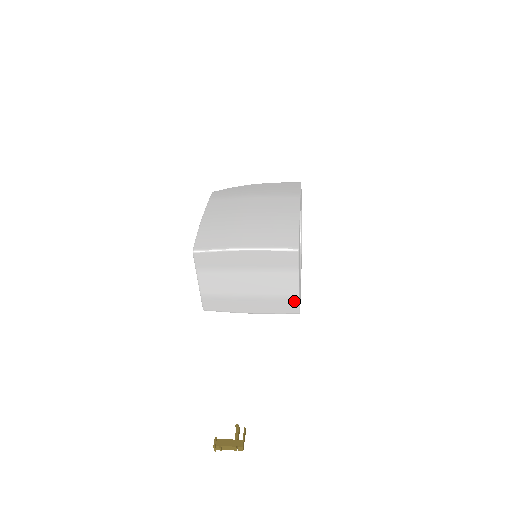
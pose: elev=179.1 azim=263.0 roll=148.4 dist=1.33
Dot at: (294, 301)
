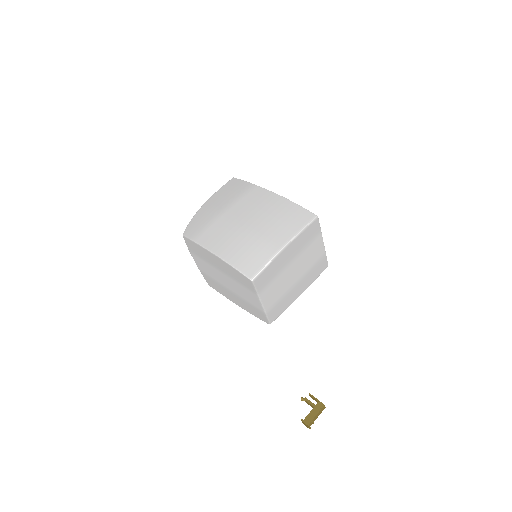
Dot at: (324, 259)
